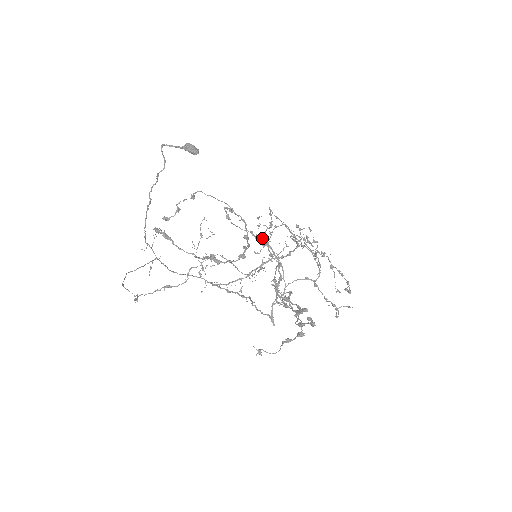
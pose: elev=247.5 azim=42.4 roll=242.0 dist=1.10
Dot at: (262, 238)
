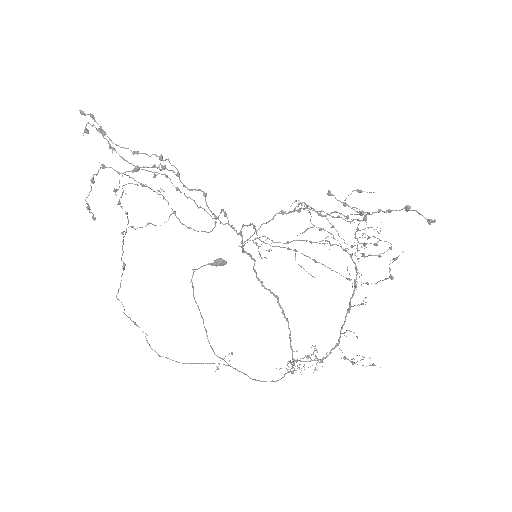
Dot at: occluded
